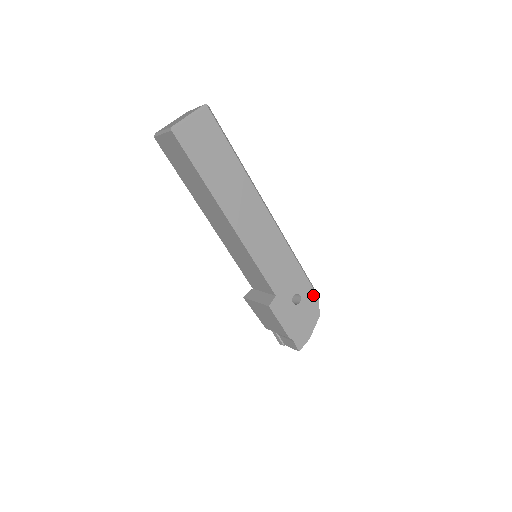
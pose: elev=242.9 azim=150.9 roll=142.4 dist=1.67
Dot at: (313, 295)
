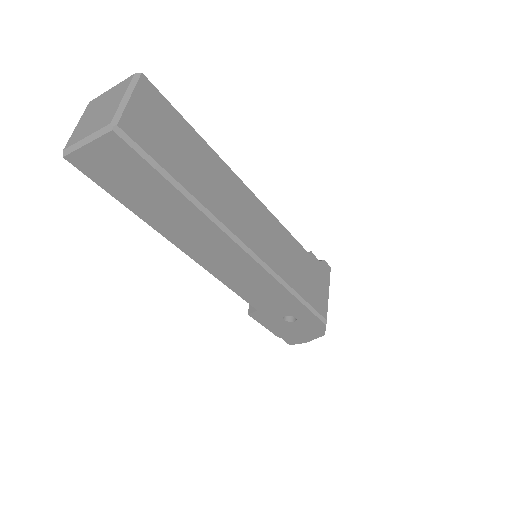
Dot at: (317, 322)
